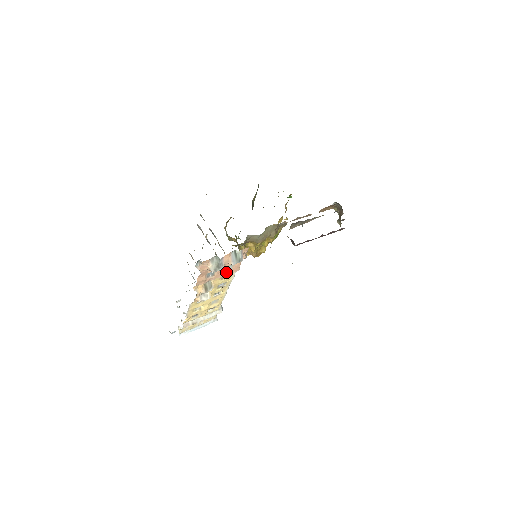
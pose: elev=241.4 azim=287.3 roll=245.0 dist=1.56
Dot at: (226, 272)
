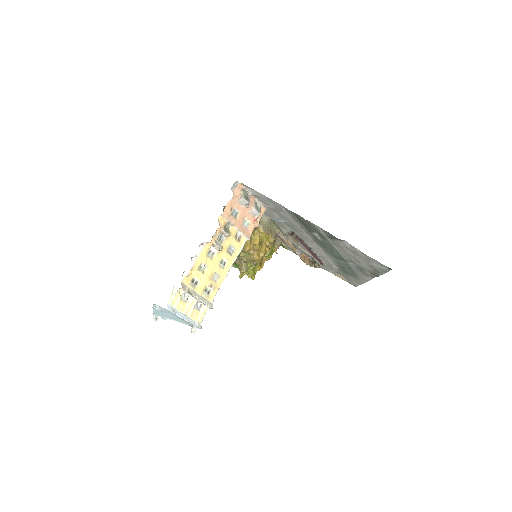
Dot at: (242, 228)
